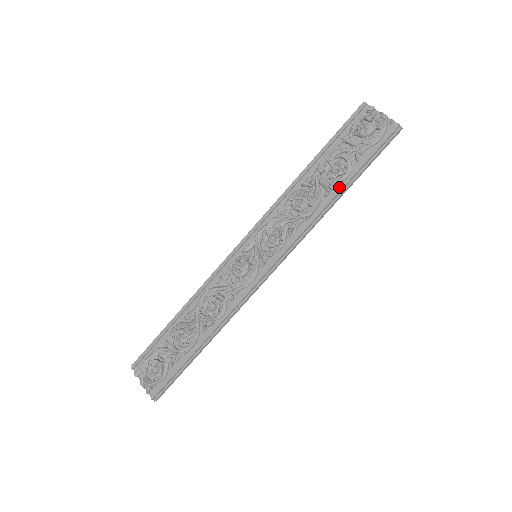
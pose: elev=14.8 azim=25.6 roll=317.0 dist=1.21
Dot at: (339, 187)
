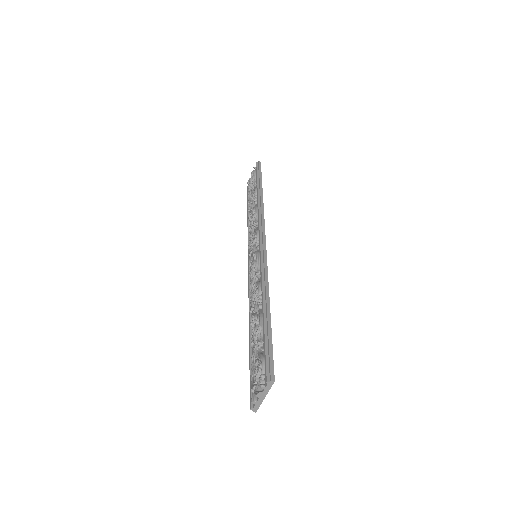
Dot at: occluded
